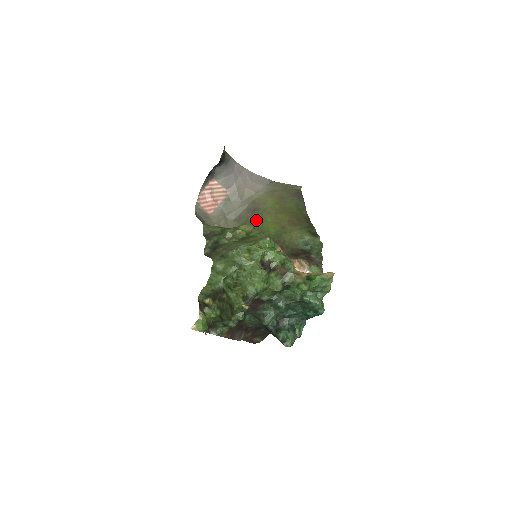
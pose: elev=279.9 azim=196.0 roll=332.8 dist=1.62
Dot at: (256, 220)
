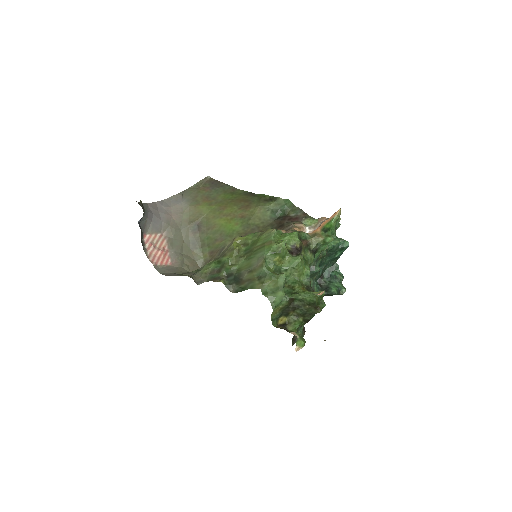
Dot at: (211, 233)
